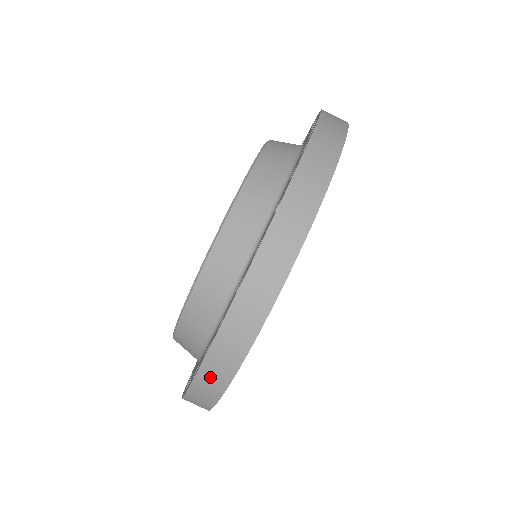
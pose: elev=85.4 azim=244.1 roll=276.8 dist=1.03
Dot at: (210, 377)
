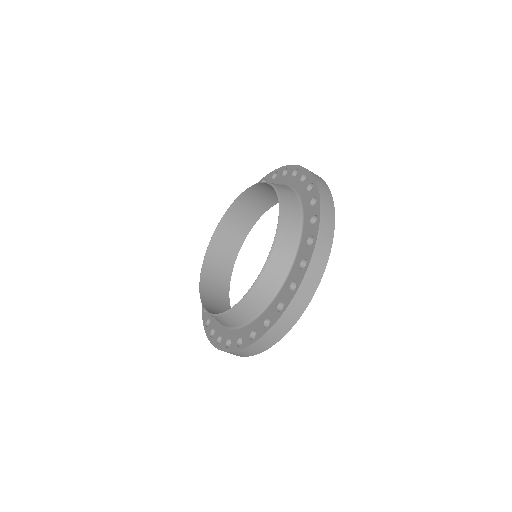
Dot at: occluded
